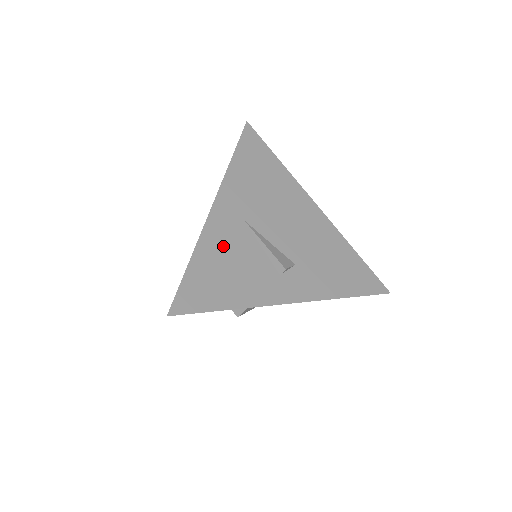
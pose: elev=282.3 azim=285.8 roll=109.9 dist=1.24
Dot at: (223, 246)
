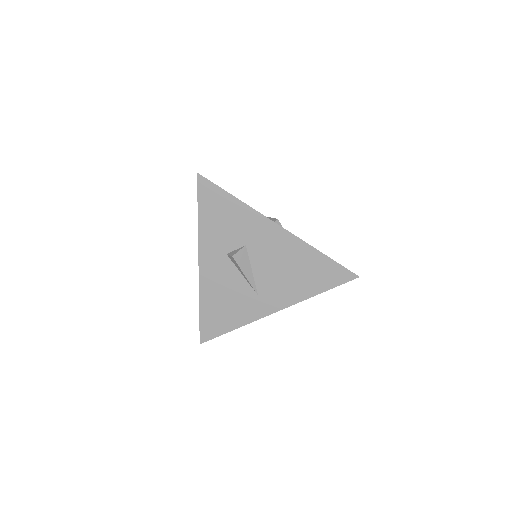
Dot at: occluded
